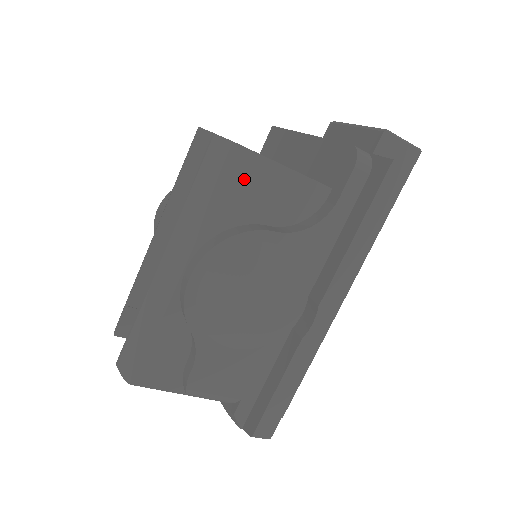
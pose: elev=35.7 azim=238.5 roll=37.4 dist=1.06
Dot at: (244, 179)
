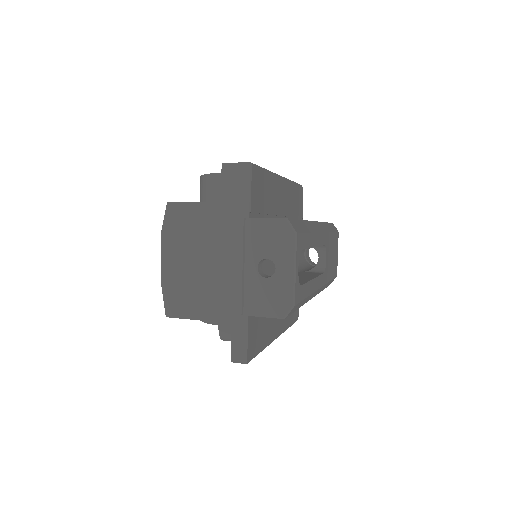
Dot at: occluded
